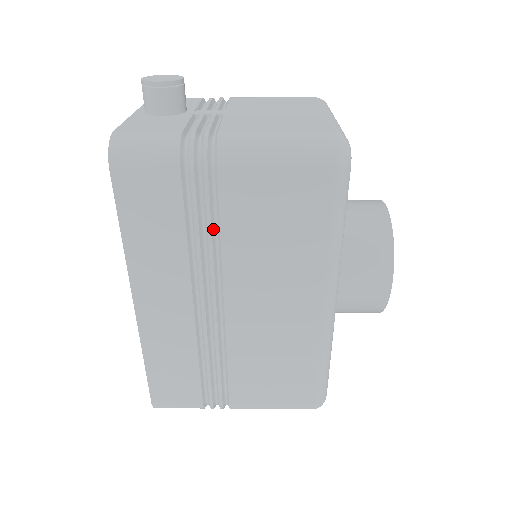
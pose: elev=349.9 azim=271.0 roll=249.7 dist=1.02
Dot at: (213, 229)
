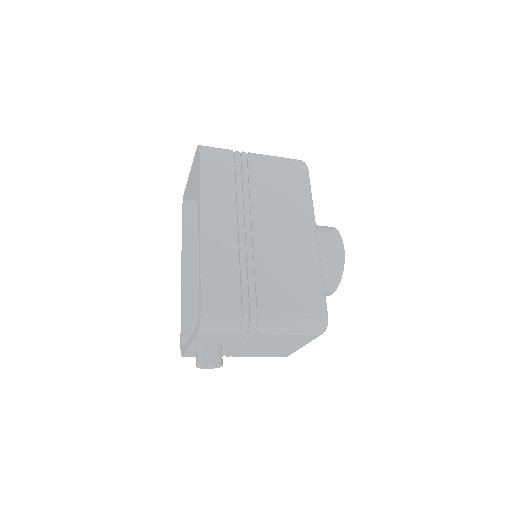
Dot at: (249, 185)
